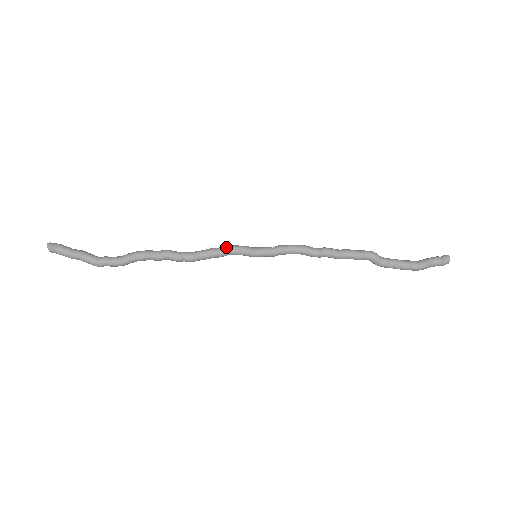
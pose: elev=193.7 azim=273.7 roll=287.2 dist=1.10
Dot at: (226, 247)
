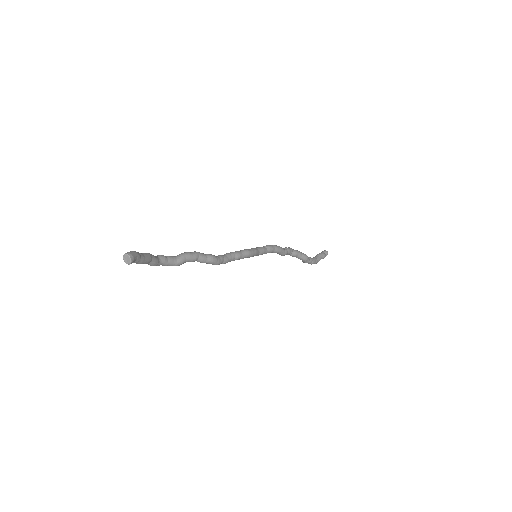
Dot at: (248, 254)
